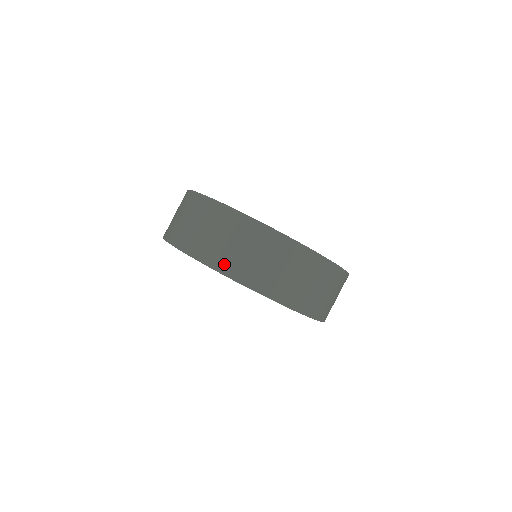
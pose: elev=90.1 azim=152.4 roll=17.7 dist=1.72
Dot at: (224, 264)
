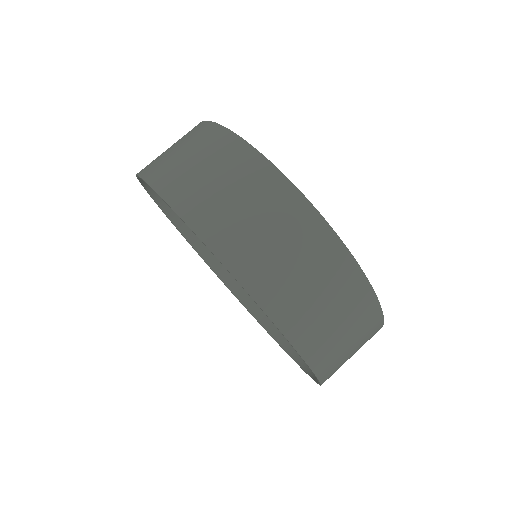
Dot at: (312, 345)
